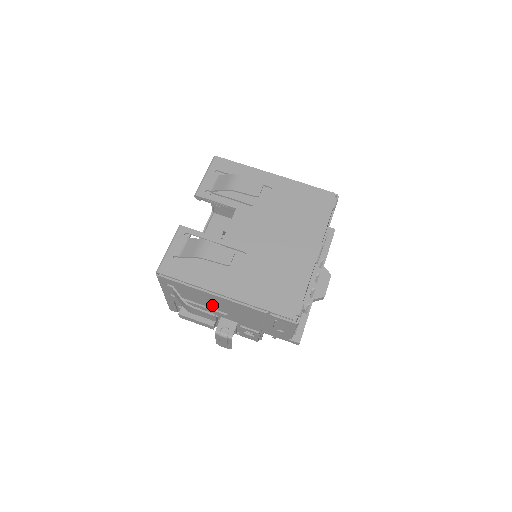
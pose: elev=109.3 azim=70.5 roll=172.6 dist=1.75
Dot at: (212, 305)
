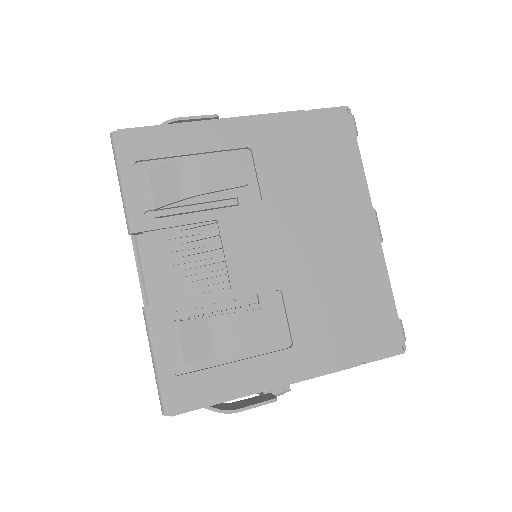
Dot at: occluded
